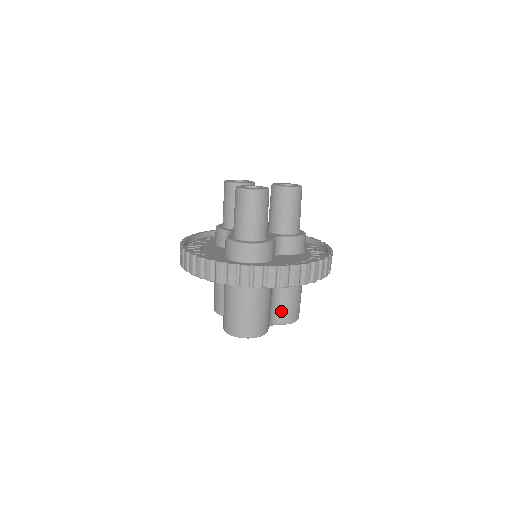
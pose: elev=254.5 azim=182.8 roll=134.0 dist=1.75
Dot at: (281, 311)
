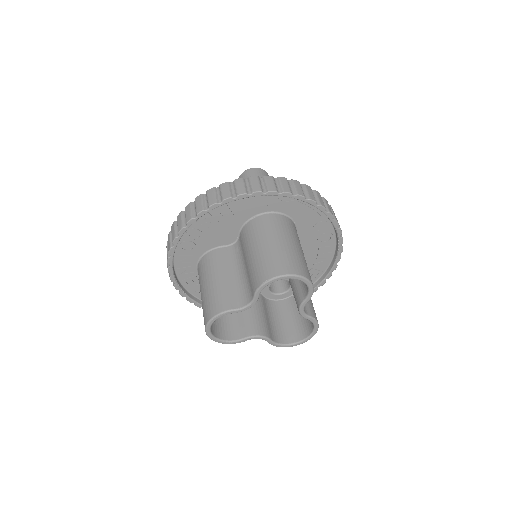
Dot at: occluded
